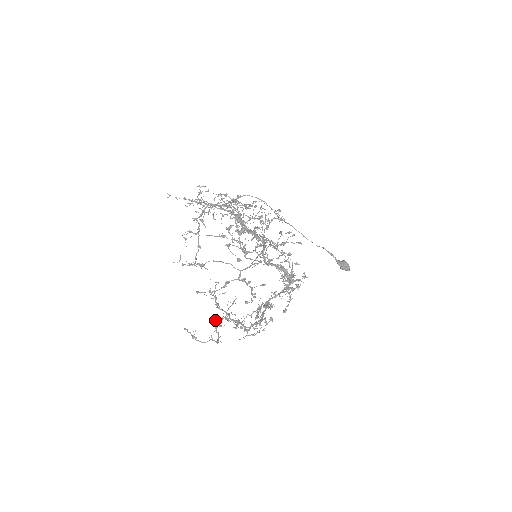
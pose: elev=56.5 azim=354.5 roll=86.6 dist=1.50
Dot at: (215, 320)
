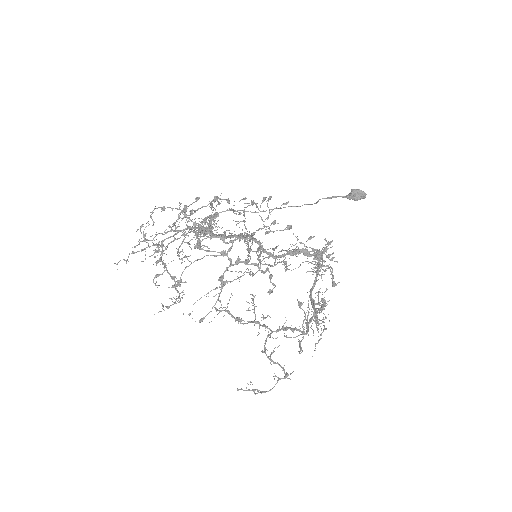
Dot at: (263, 352)
